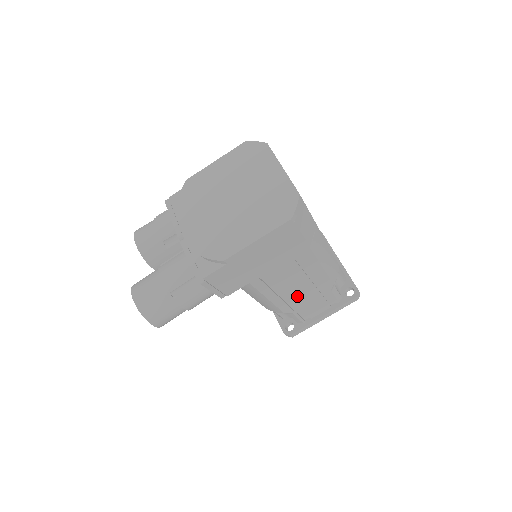
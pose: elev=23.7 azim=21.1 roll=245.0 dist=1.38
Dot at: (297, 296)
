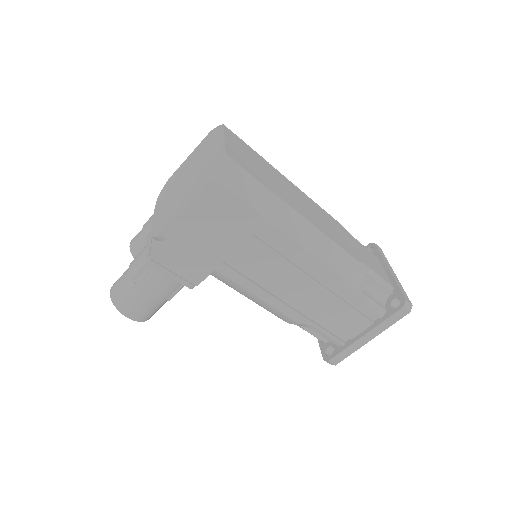
Dot at: (302, 298)
